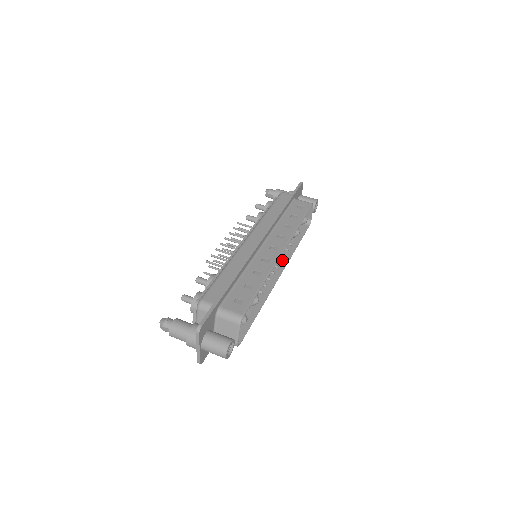
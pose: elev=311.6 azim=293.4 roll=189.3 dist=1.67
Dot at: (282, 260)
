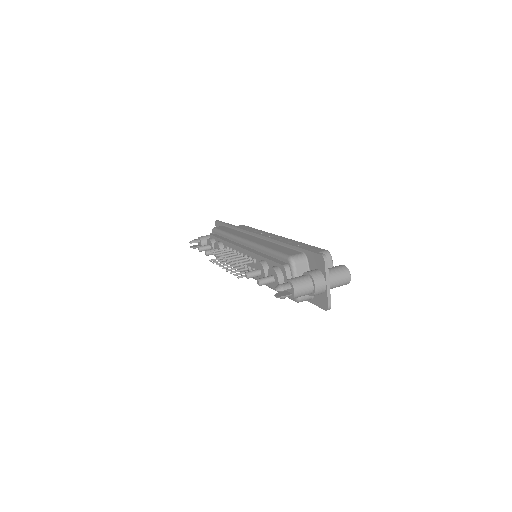
Dot at: occluded
